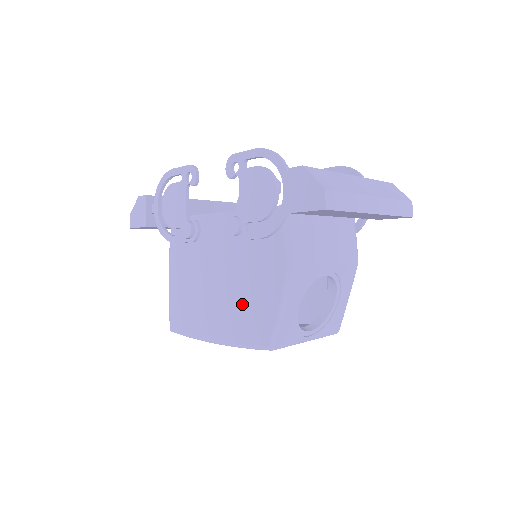
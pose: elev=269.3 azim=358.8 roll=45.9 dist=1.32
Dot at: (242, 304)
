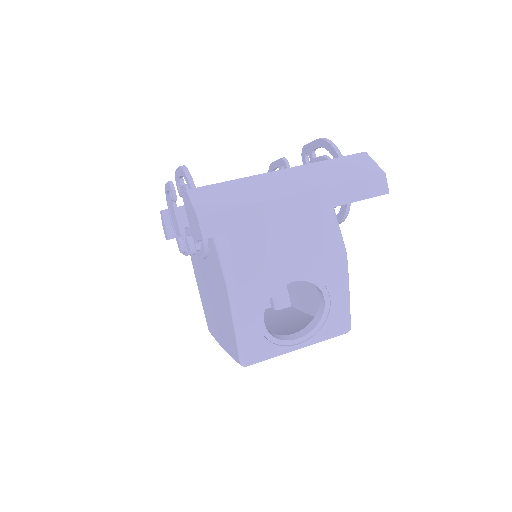
Dot at: (222, 318)
